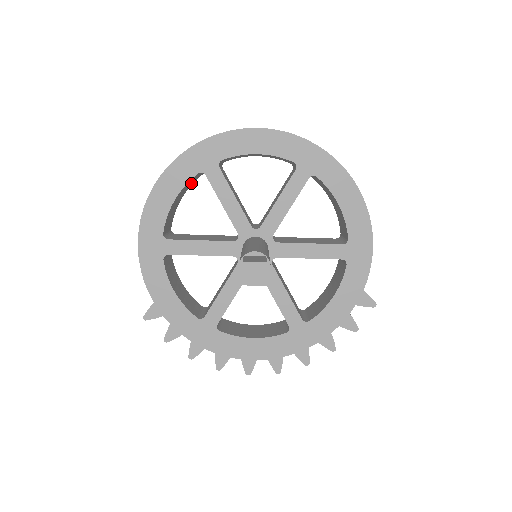
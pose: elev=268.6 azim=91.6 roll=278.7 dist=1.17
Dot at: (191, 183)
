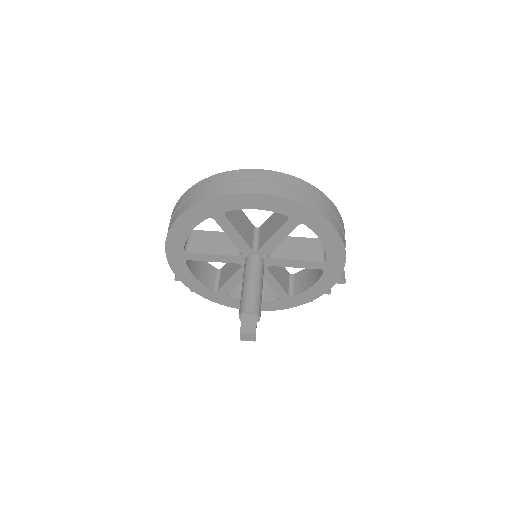
Dot at: occluded
